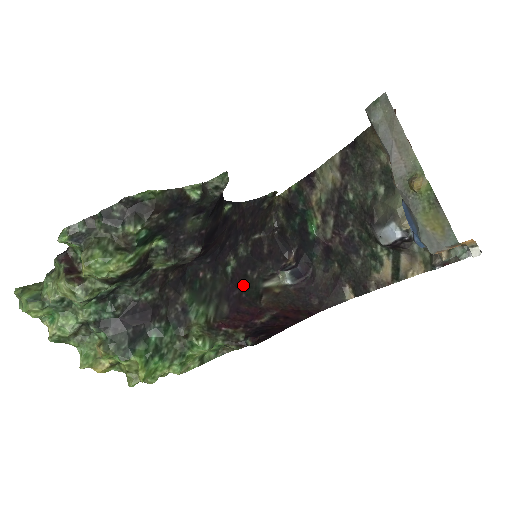
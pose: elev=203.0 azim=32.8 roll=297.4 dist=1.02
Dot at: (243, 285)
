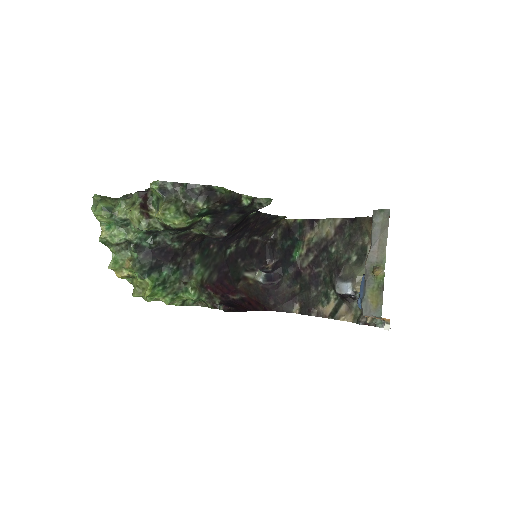
Dot at: (232, 267)
